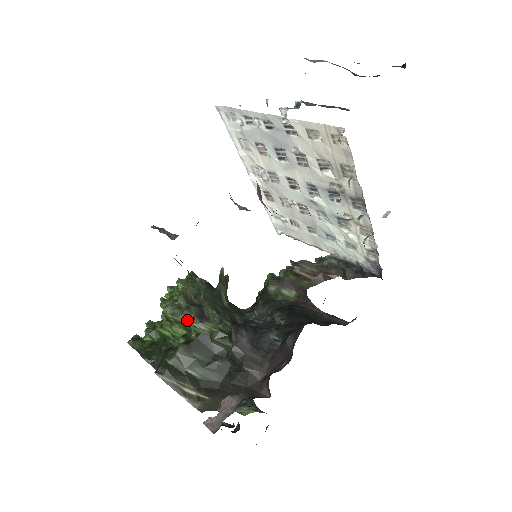
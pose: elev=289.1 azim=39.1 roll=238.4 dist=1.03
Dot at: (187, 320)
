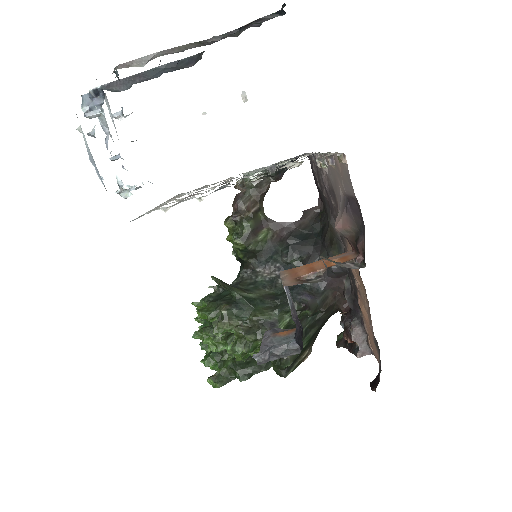
Dot at: occluded
